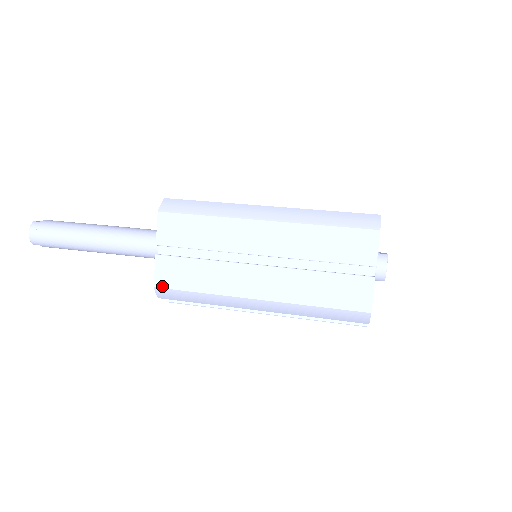
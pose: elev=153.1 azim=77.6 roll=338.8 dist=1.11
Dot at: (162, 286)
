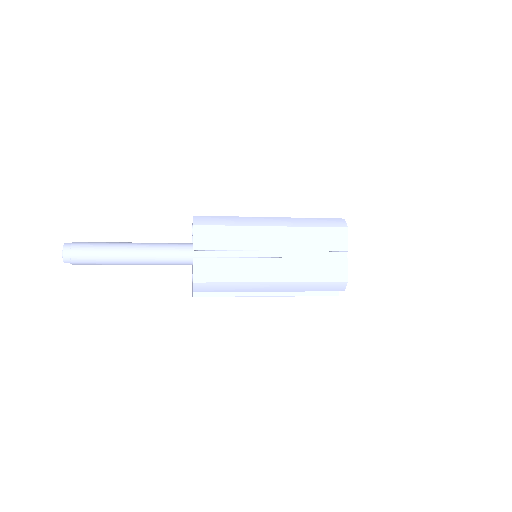
Dot at: (200, 281)
